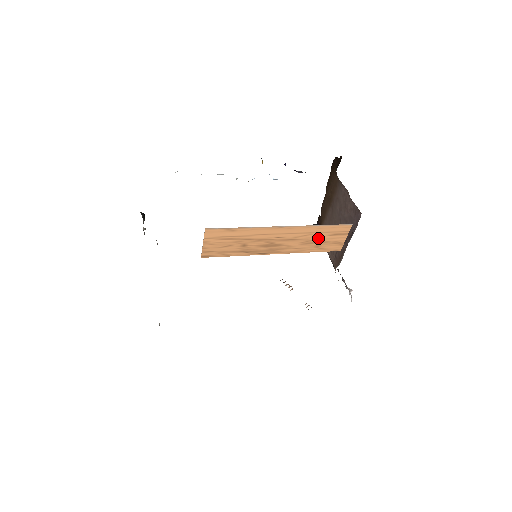
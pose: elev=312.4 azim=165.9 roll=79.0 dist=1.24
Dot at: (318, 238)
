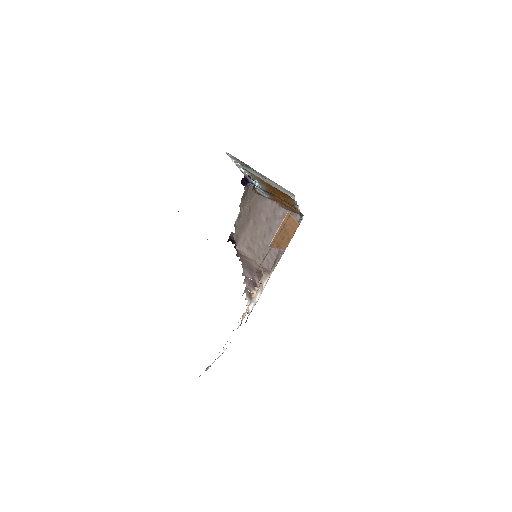
Dot at: (290, 235)
